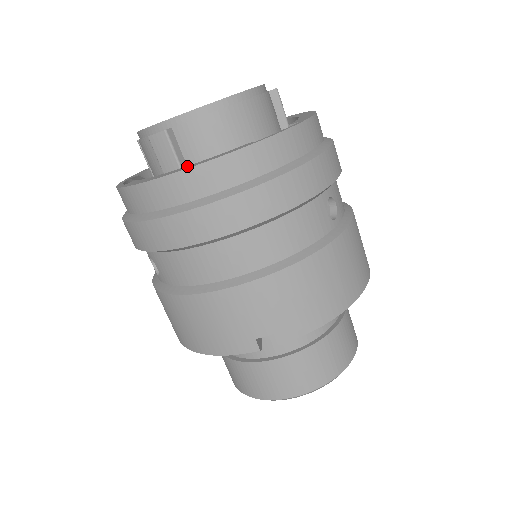
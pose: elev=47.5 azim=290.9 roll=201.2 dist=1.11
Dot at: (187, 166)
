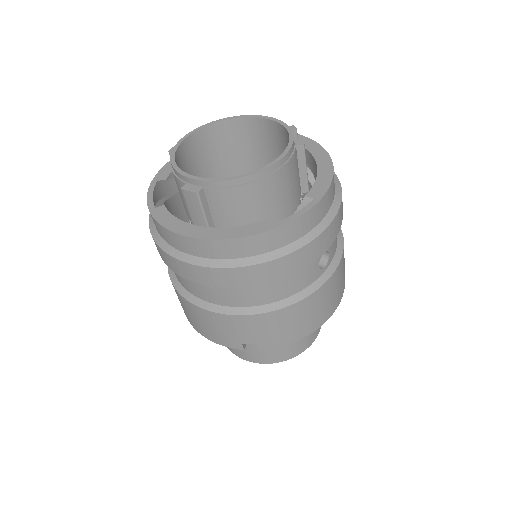
Dot at: (212, 229)
